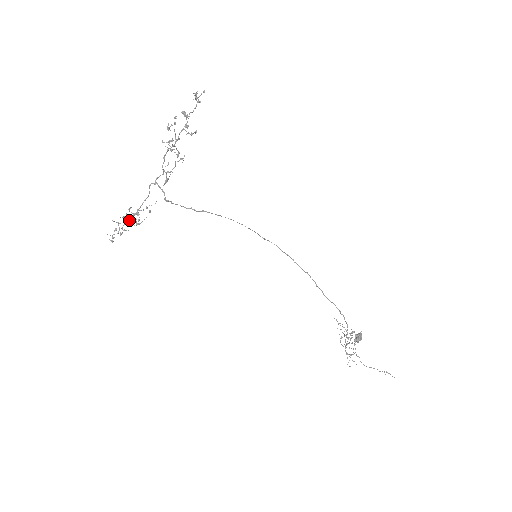
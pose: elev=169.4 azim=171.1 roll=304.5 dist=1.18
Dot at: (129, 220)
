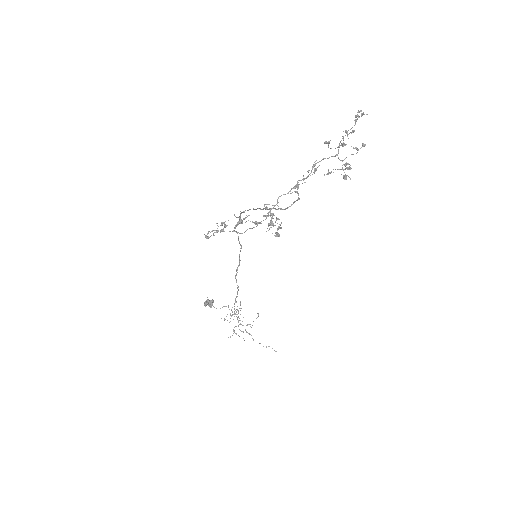
Dot at: occluded
